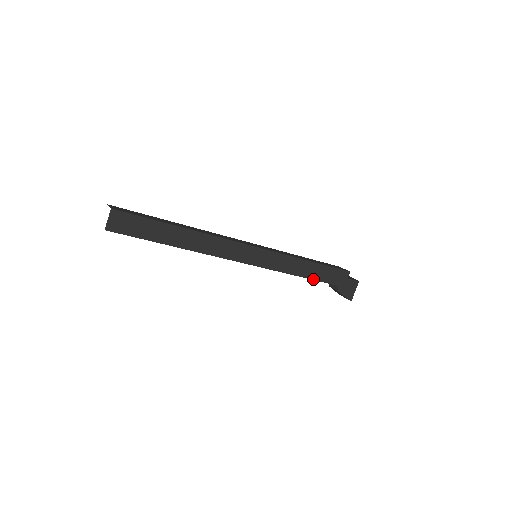
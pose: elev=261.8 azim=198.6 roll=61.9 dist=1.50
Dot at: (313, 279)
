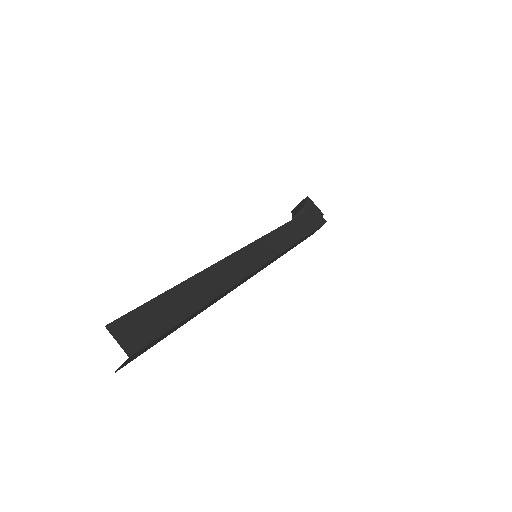
Dot at: occluded
